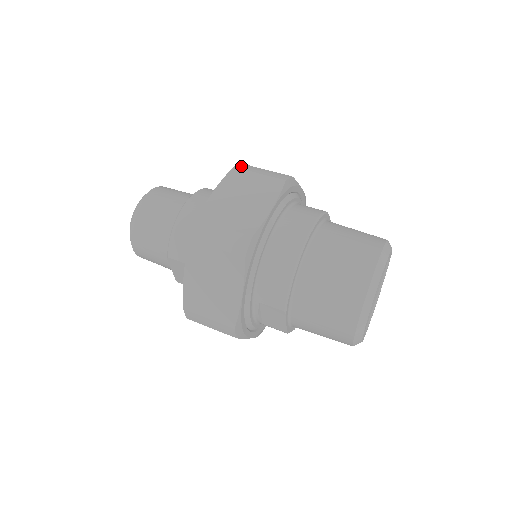
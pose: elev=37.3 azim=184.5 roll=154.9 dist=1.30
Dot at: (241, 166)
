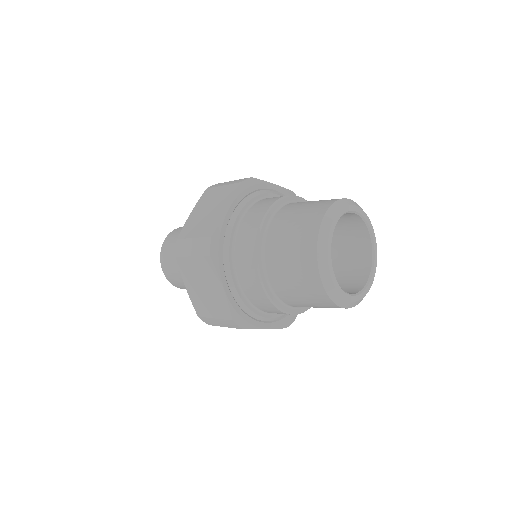
Dot at: occluded
